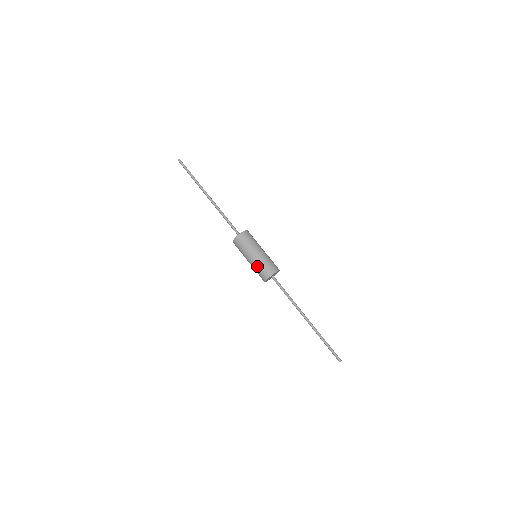
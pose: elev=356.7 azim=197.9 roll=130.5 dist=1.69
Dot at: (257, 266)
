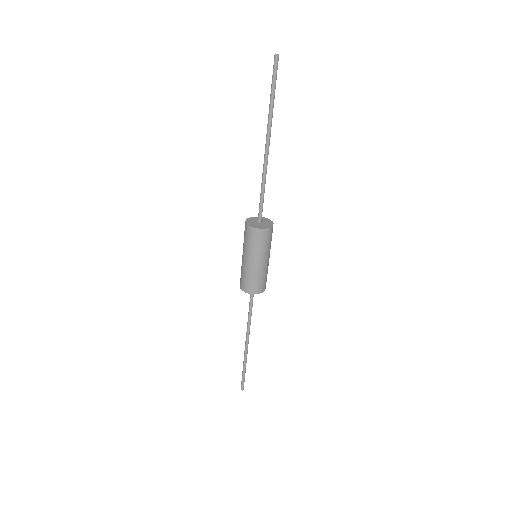
Dot at: (247, 273)
